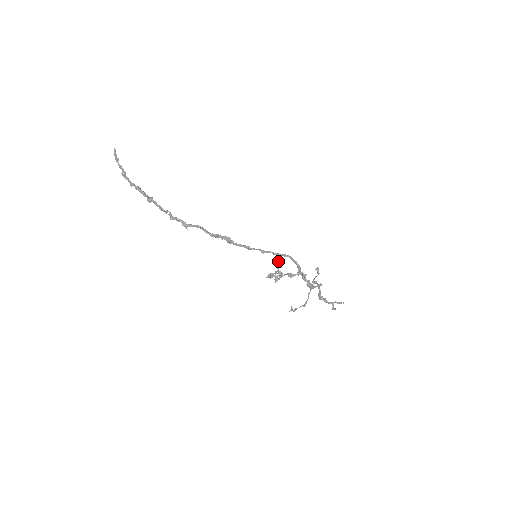
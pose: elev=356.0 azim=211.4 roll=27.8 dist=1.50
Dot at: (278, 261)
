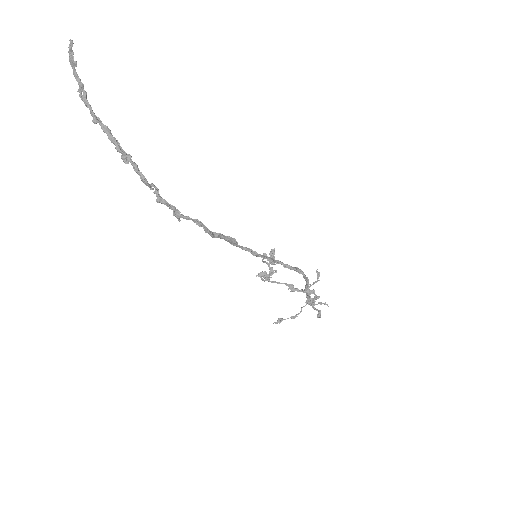
Dot at: (272, 251)
